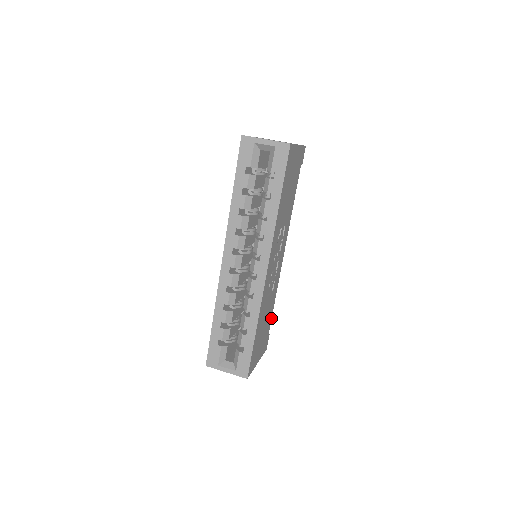
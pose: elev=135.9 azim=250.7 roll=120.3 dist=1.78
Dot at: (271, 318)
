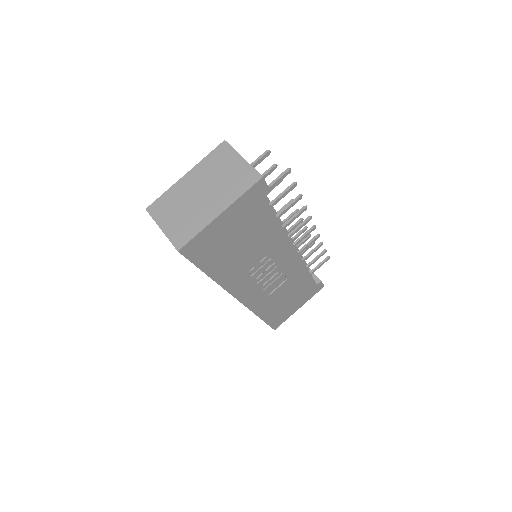
Dot at: (312, 278)
